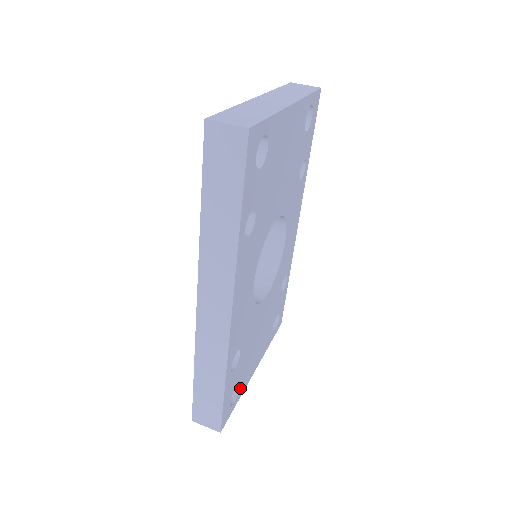
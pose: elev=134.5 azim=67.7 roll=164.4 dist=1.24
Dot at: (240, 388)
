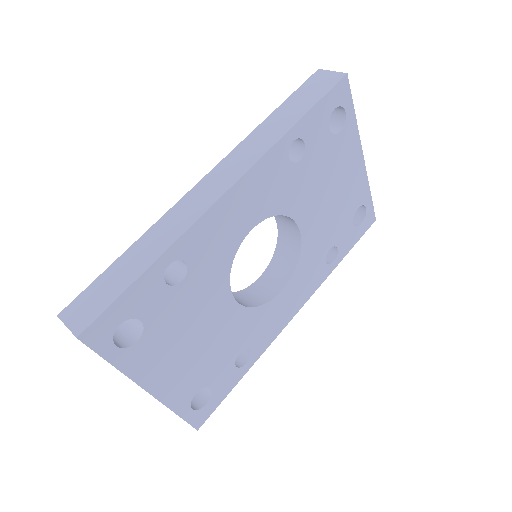
Dot at: (133, 350)
